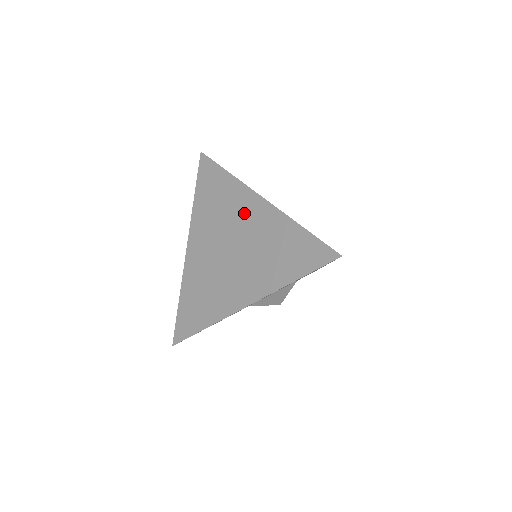
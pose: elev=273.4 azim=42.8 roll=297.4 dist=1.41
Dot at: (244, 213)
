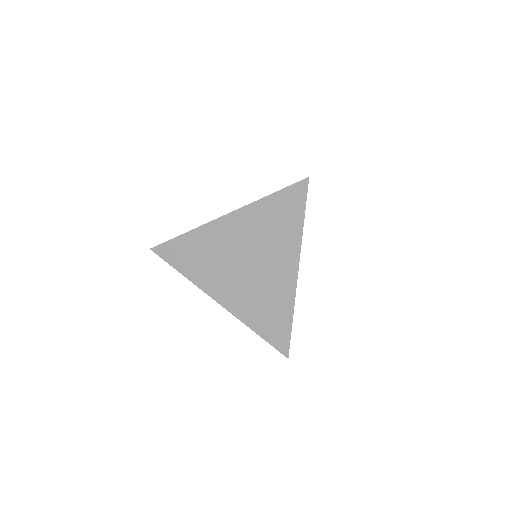
Dot at: (278, 263)
